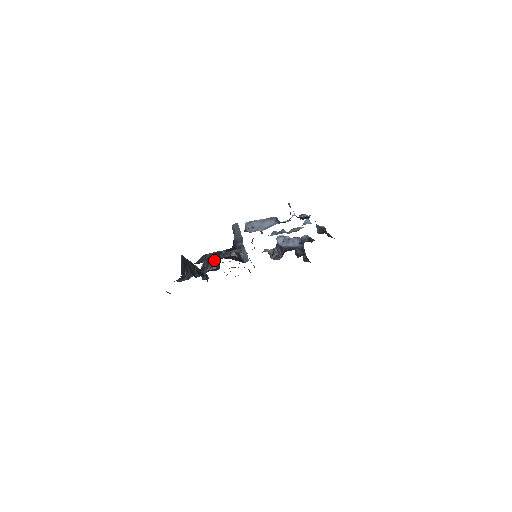
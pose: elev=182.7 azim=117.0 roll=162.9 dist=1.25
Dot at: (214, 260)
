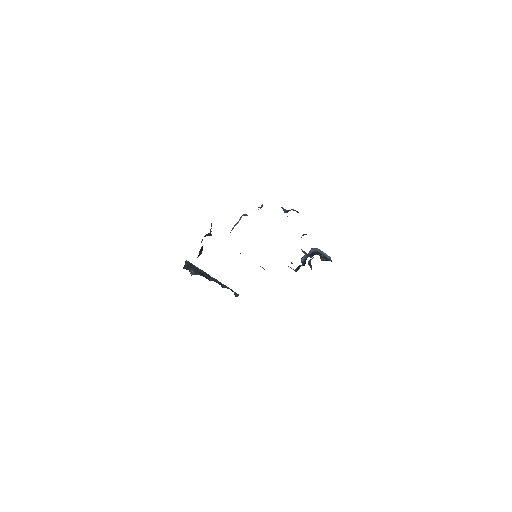
Dot at: occluded
